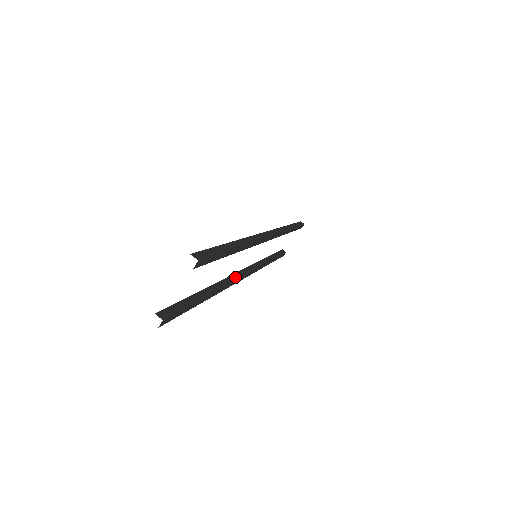
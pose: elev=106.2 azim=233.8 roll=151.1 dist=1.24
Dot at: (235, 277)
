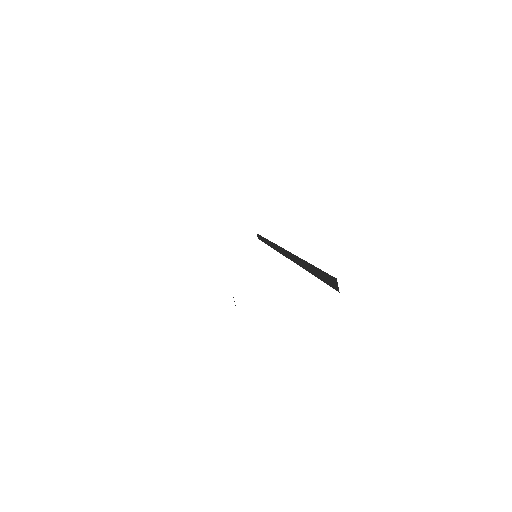
Dot at: occluded
